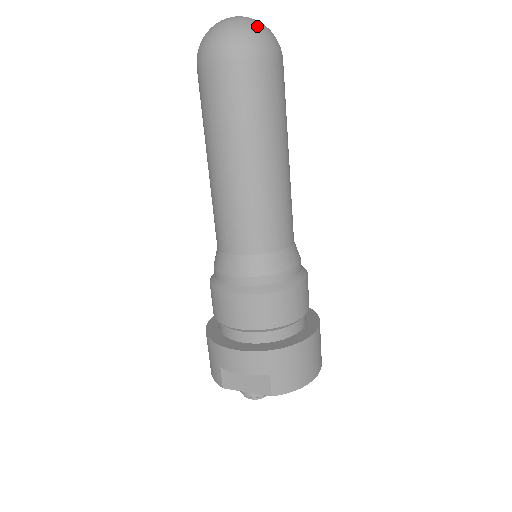
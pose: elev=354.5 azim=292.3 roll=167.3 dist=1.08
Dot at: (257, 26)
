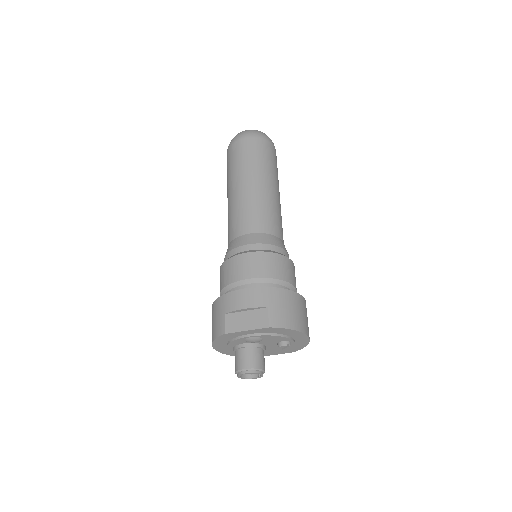
Dot at: occluded
